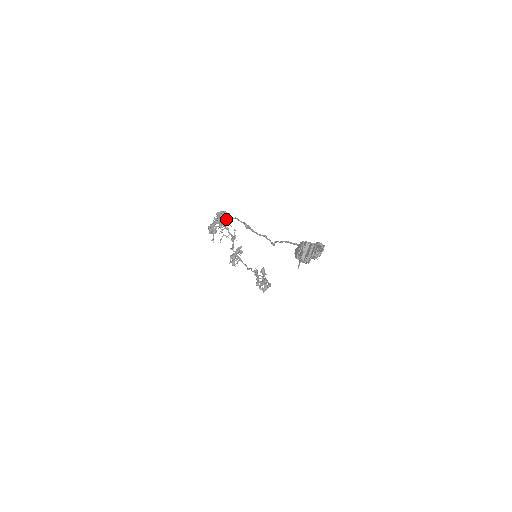
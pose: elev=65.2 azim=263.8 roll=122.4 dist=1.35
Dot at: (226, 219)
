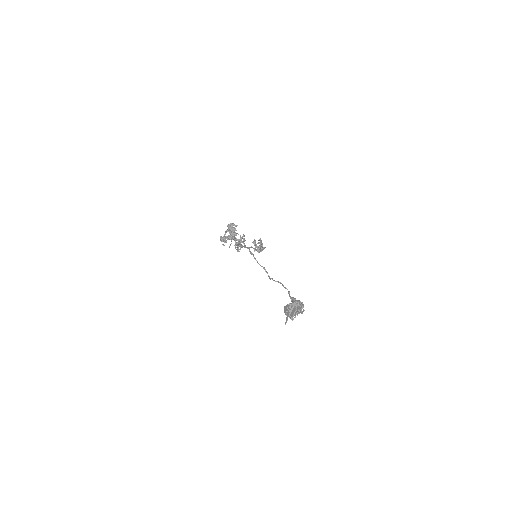
Dot at: (235, 239)
